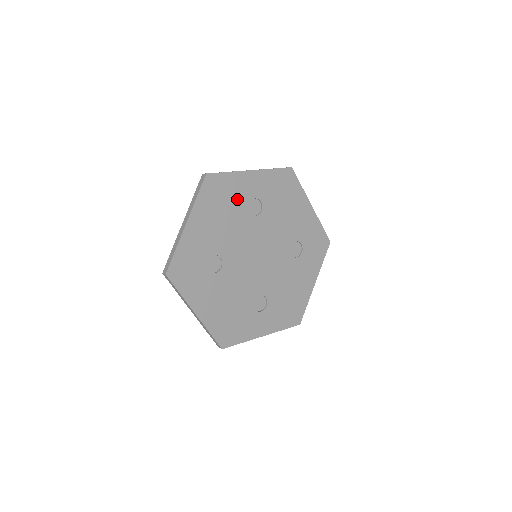
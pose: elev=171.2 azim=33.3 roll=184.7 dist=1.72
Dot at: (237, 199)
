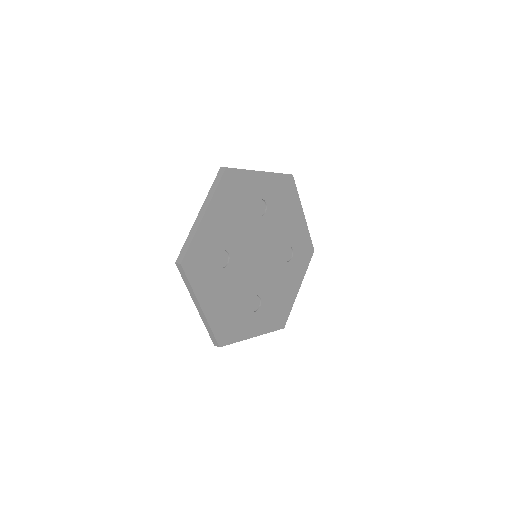
Dot at: (248, 197)
